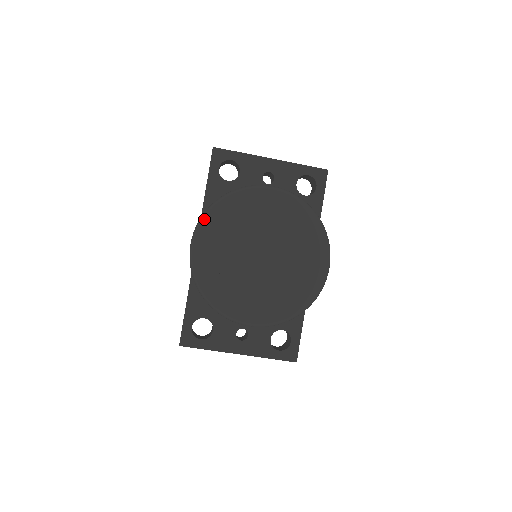
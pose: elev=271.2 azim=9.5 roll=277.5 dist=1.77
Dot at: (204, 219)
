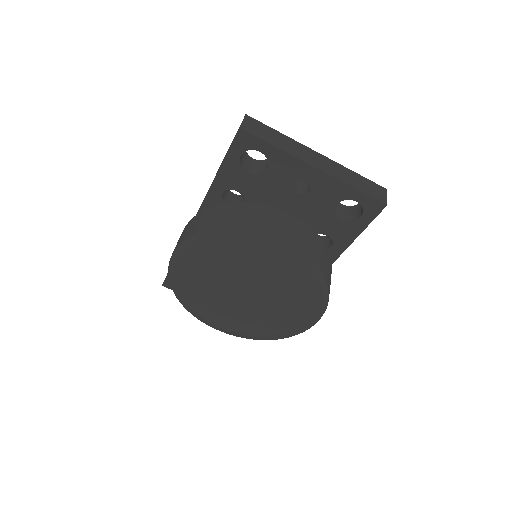
Dot at: (189, 246)
